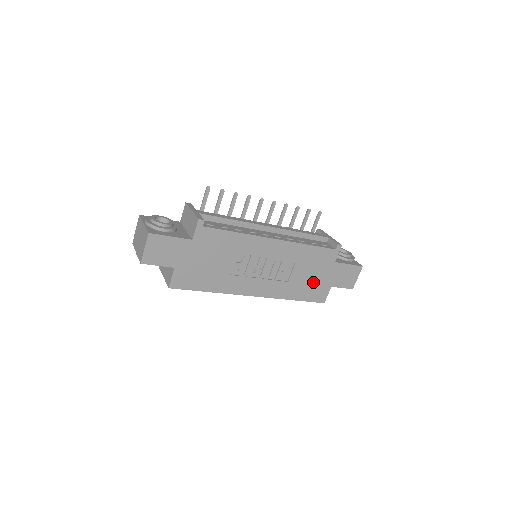
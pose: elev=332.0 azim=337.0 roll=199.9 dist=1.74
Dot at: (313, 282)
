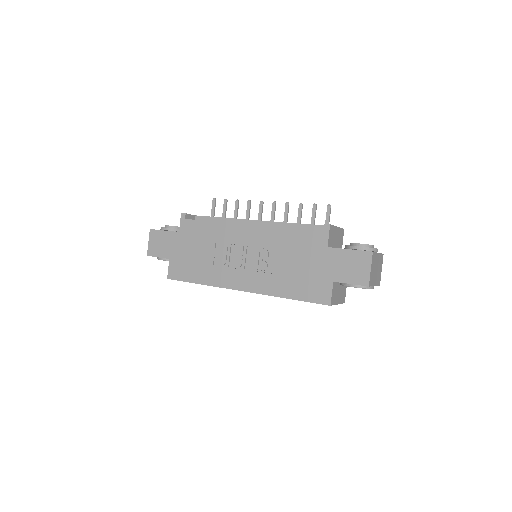
Dot at: (306, 275)
